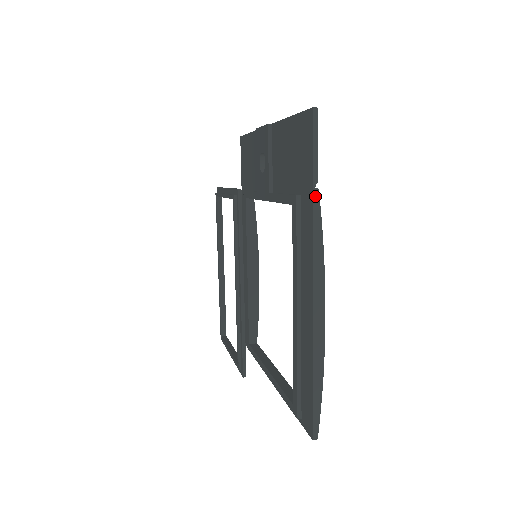
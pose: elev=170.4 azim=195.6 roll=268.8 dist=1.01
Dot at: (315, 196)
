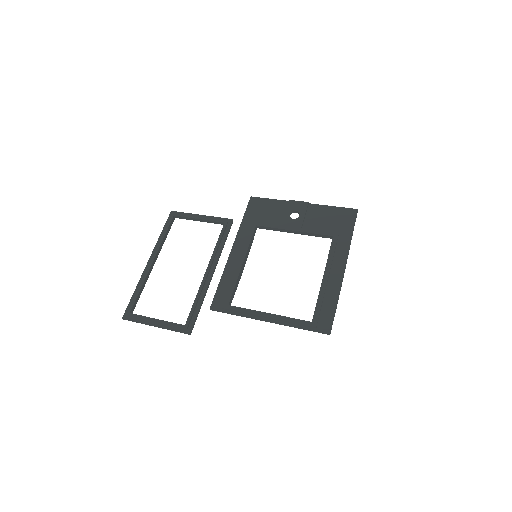
Dot at: occluded
